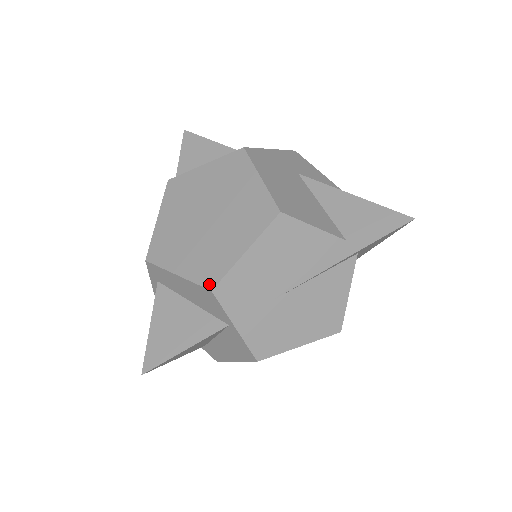
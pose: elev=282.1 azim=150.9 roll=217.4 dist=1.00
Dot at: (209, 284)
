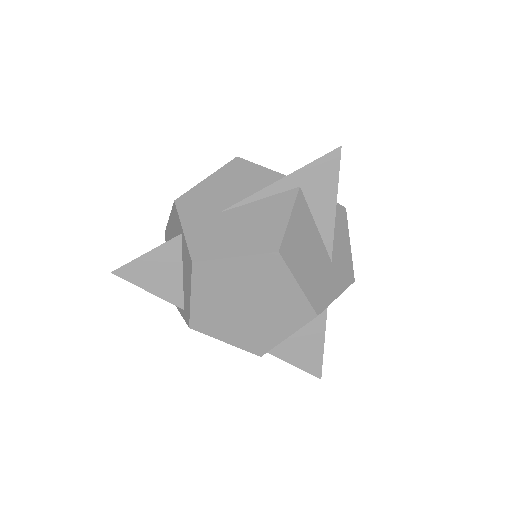
Dot at: (177, 201)
